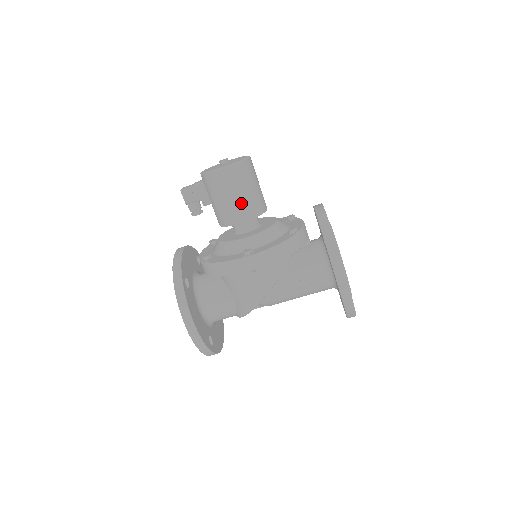
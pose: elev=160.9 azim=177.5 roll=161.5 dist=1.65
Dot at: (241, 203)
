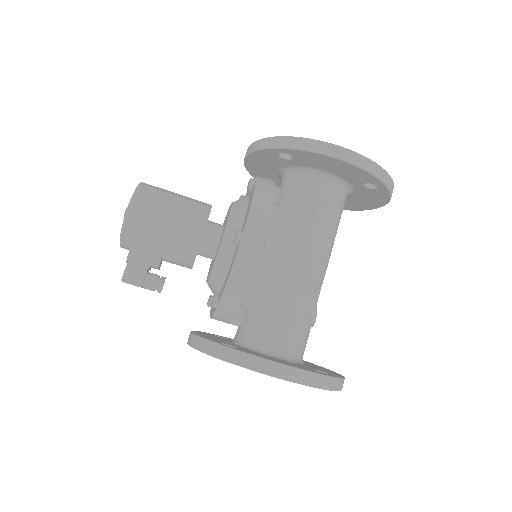
Dot at: (181, 217)
